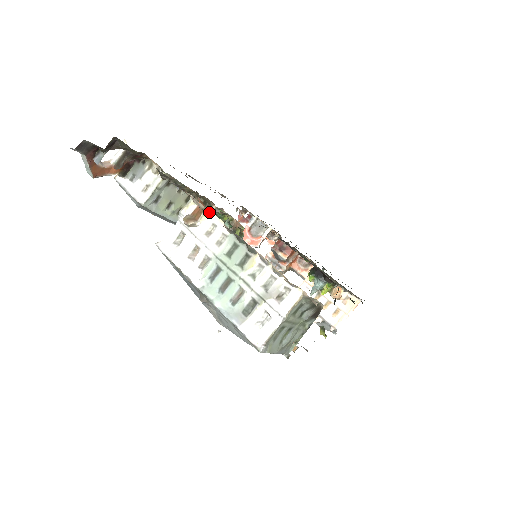
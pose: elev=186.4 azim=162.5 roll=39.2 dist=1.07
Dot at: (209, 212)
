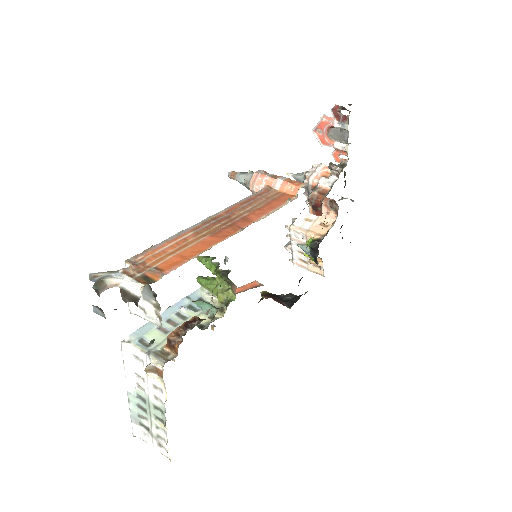
Dot at: occluded
